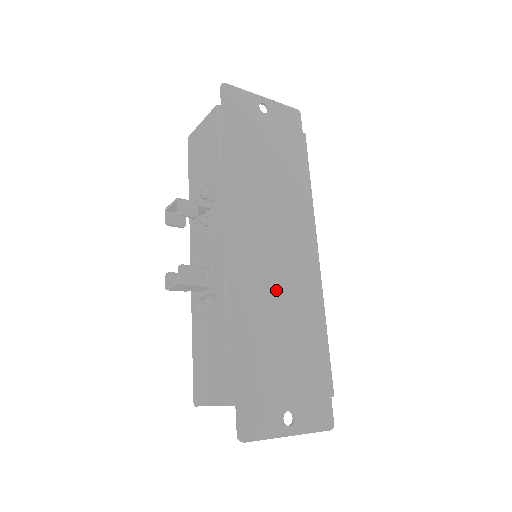
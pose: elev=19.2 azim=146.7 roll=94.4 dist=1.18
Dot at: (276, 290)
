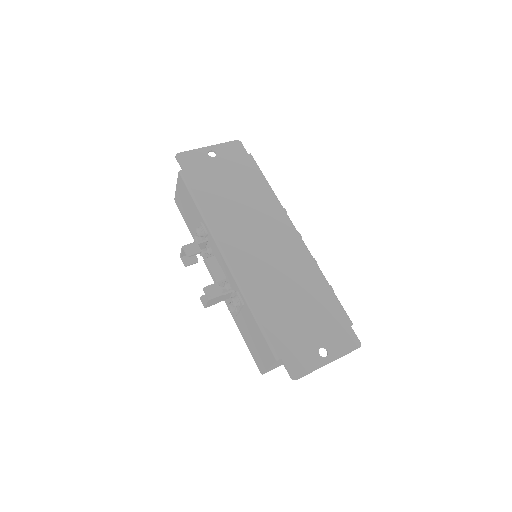
Dot at: (276, 272)
